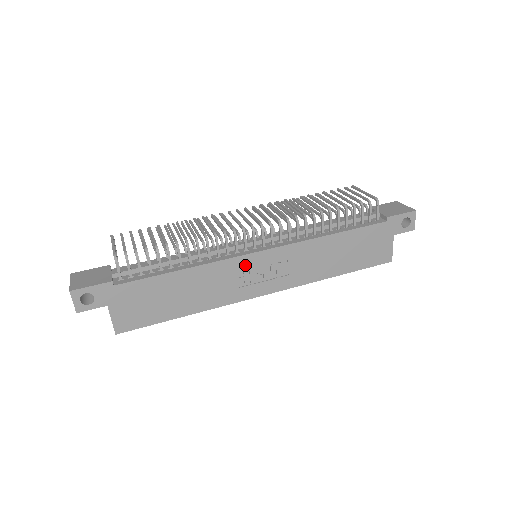
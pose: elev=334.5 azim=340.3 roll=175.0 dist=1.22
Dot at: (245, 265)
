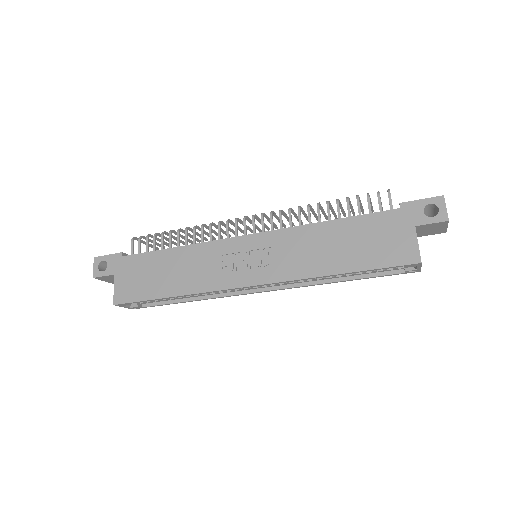
Dot at: (230, 249)
